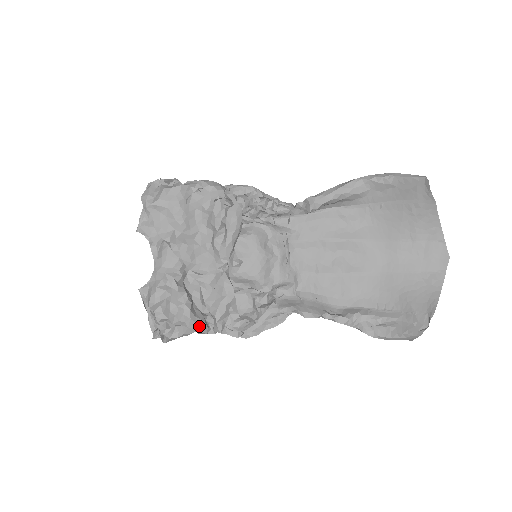
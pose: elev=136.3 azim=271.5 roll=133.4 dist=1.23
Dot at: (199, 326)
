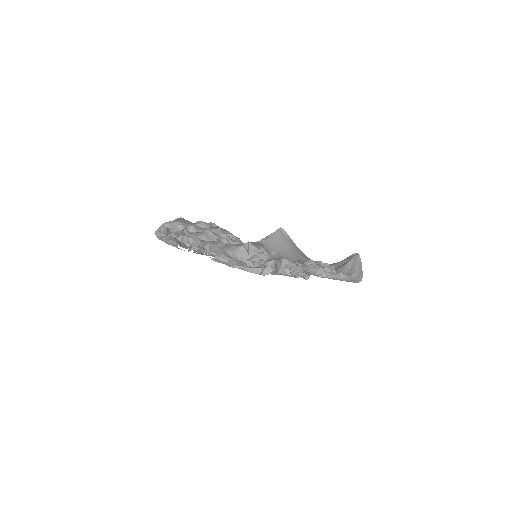
Dot at: occluded
